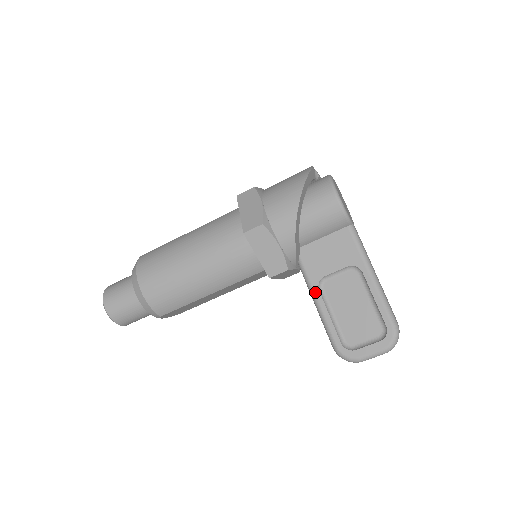
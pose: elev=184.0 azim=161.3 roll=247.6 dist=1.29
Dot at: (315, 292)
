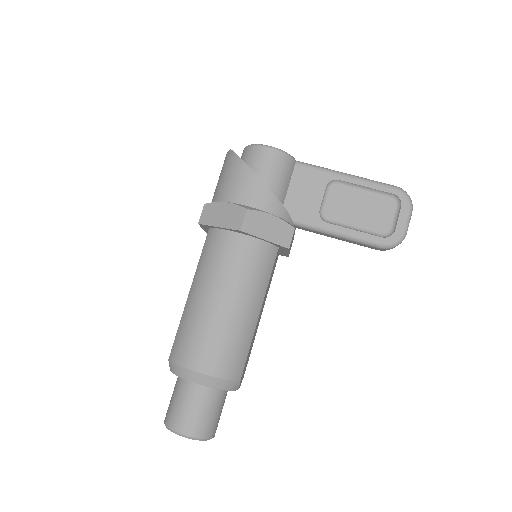
Dot at: (326, 227)
